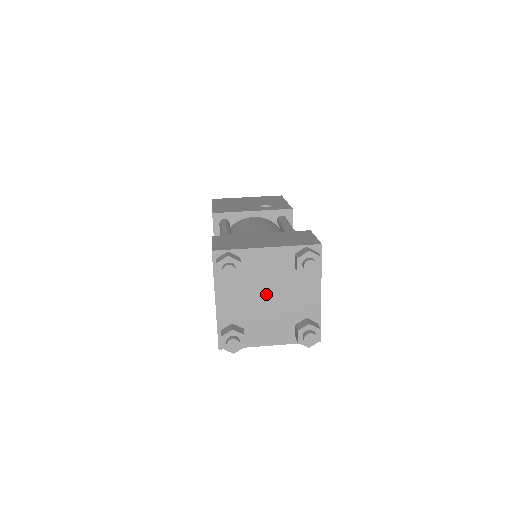
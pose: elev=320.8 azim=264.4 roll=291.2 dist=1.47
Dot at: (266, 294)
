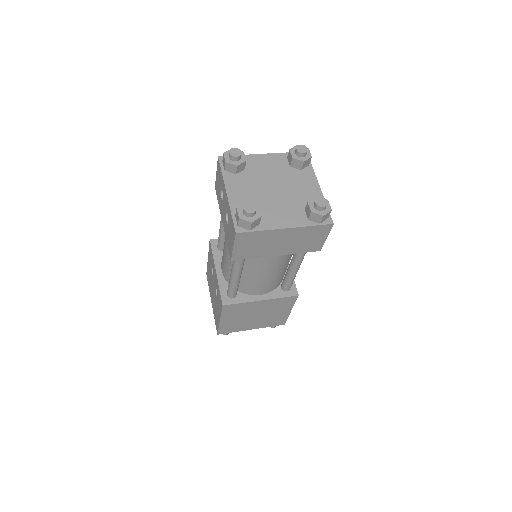
Dot at: (271, 186)
